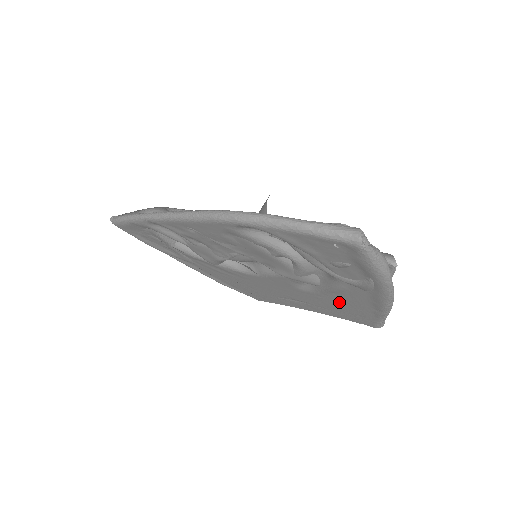
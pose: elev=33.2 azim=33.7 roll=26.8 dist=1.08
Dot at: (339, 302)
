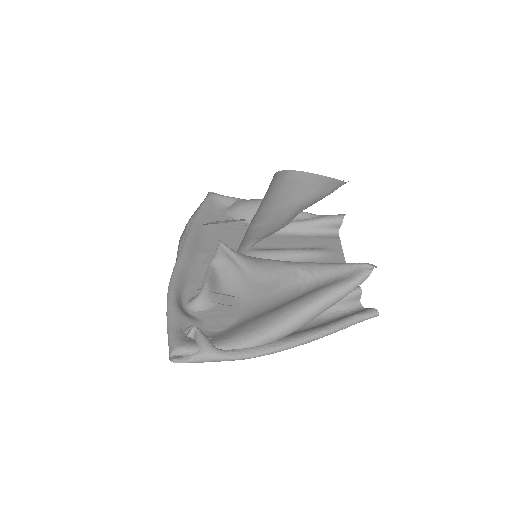
Dot at: occluded
